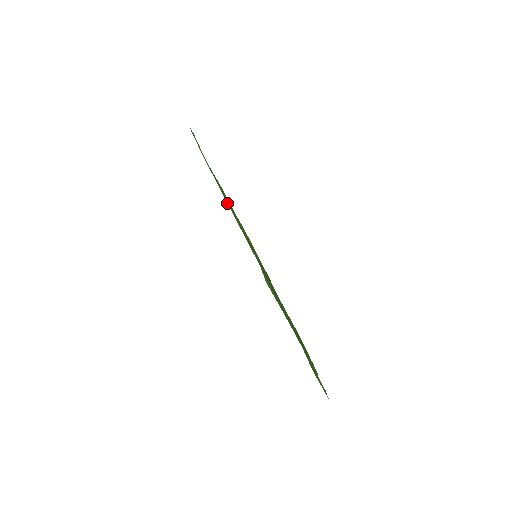
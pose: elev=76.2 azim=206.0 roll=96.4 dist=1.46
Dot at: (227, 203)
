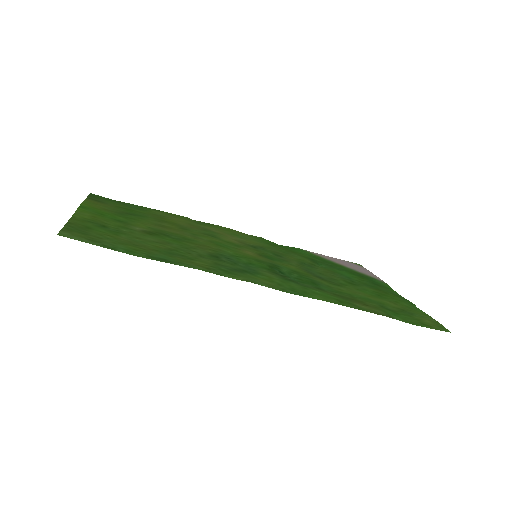
Dot at: (179, 253)
